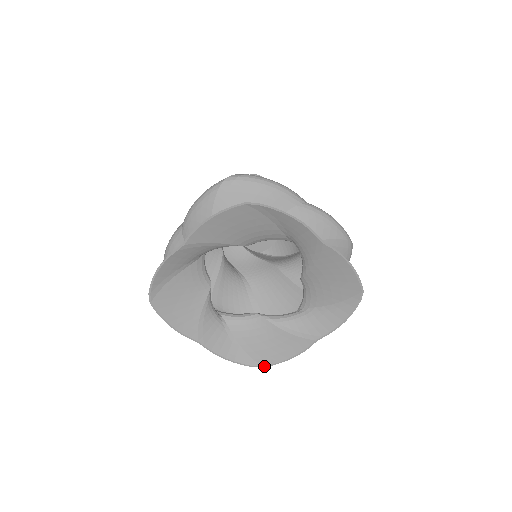
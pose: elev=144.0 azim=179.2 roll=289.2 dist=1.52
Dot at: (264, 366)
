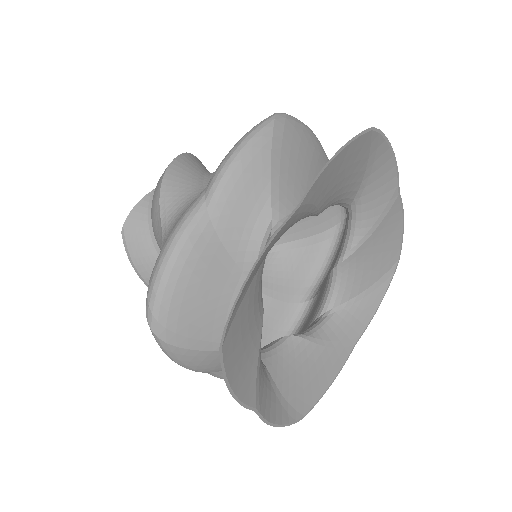
Dot at: (306, 414)
